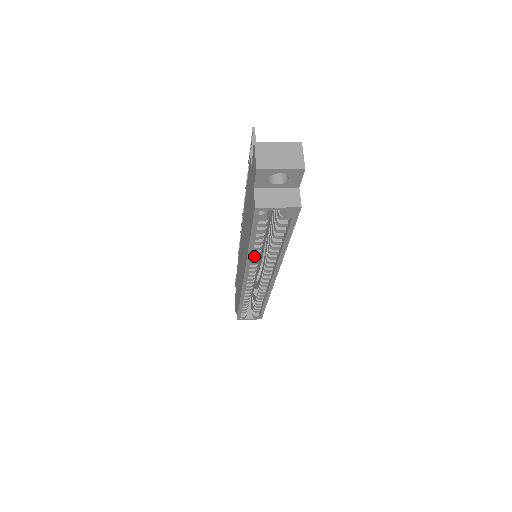
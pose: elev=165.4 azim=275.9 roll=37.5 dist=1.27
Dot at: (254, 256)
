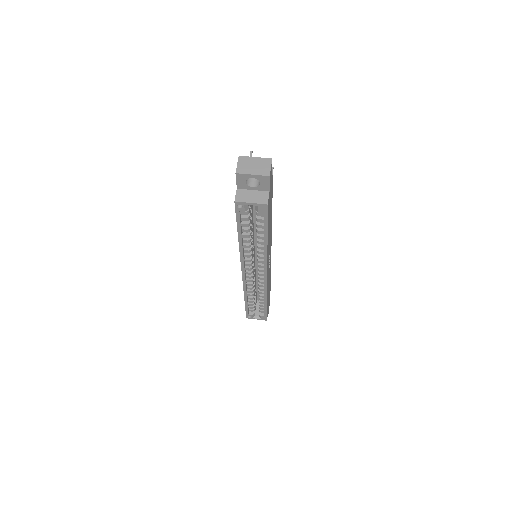
Dot at: (246, 249)
